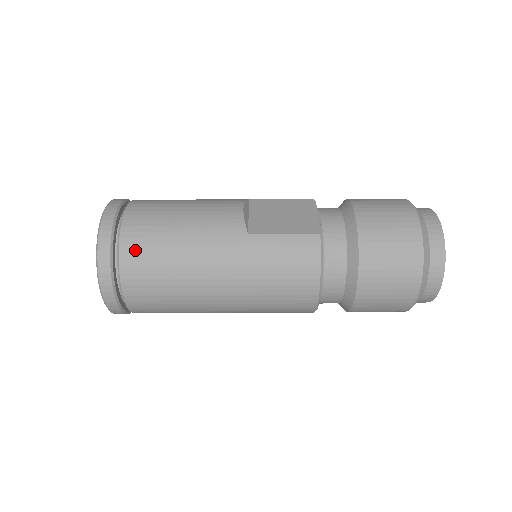
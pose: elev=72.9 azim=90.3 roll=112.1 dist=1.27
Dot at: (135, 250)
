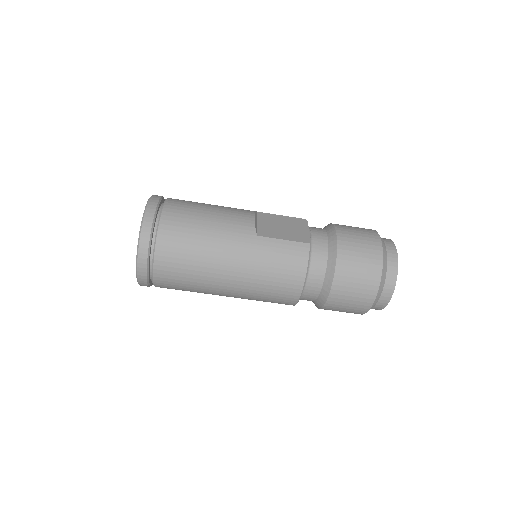
Dot at: (170, 234)
